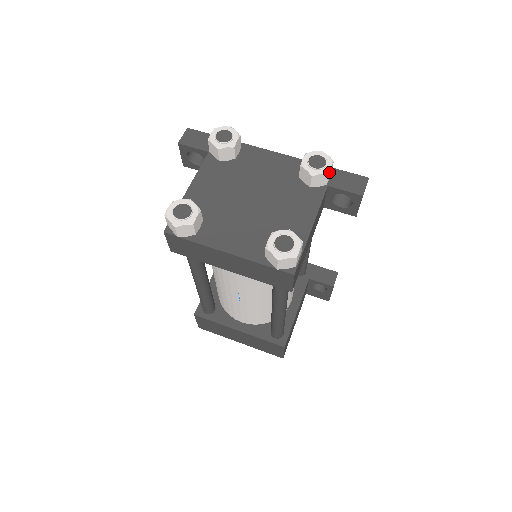
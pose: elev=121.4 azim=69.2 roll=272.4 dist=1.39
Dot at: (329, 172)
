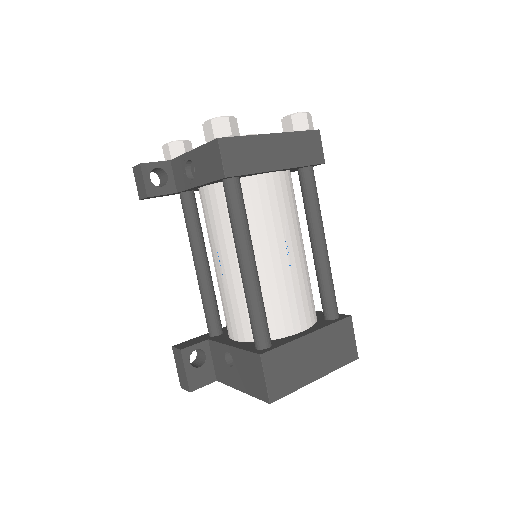
Dot at: occluded
